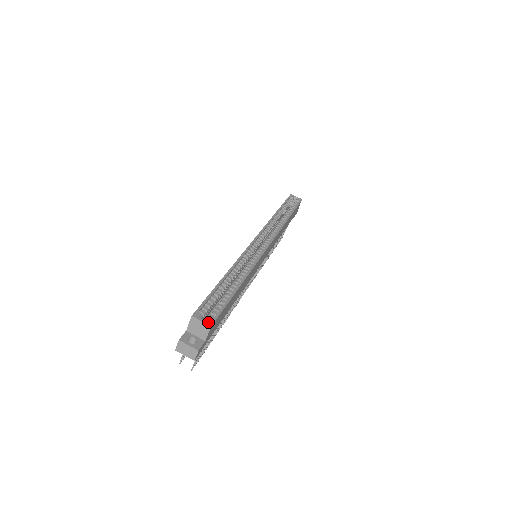
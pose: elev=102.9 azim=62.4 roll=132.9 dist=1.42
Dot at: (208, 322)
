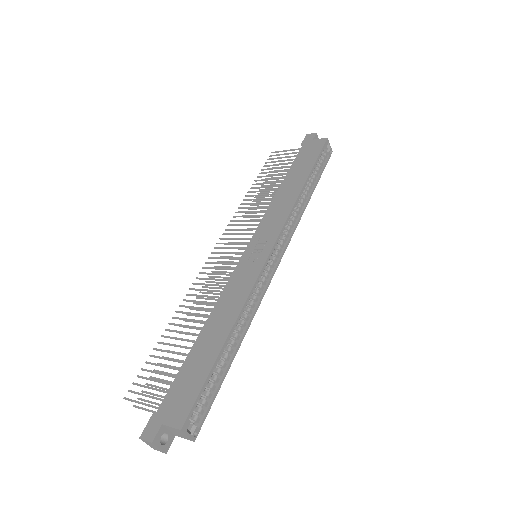
Dot at: (193, 436)
